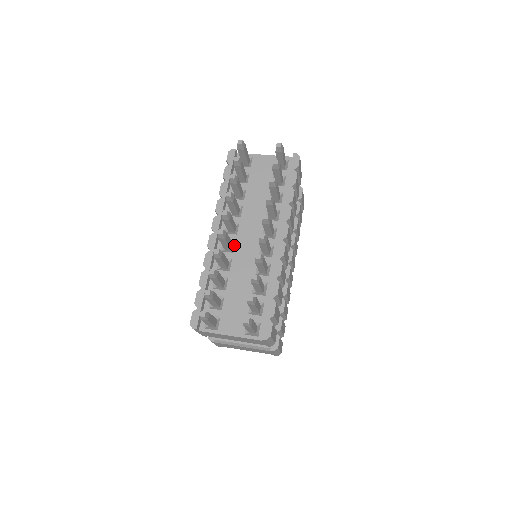
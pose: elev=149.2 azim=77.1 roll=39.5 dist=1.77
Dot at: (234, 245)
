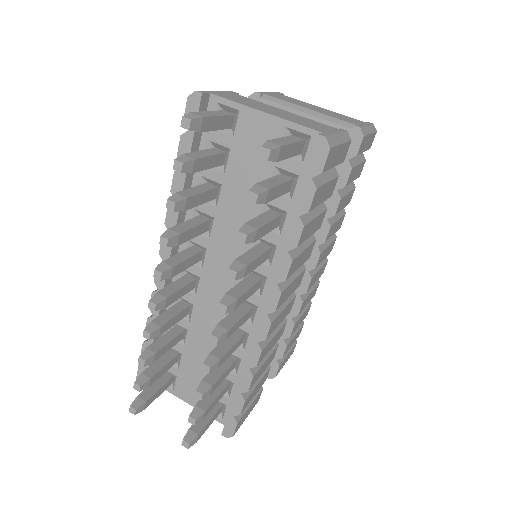
Dot at: (197, 284)
